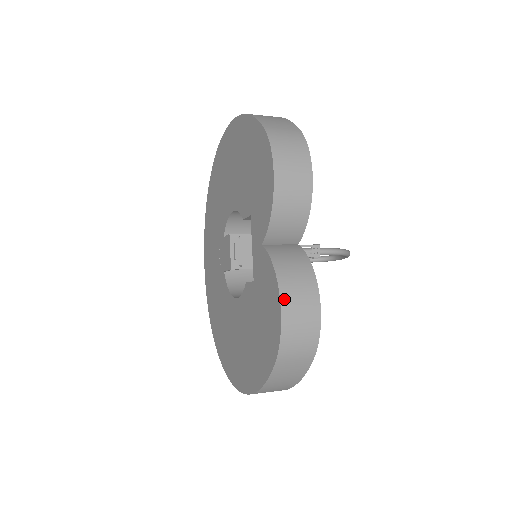
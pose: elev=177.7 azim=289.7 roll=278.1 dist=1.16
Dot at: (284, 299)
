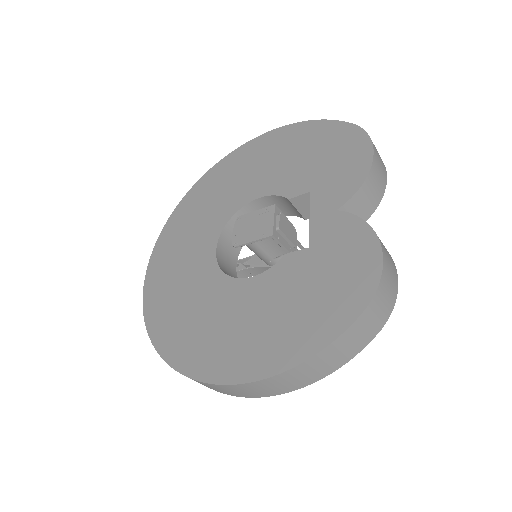
Dot at: (383, 249)
